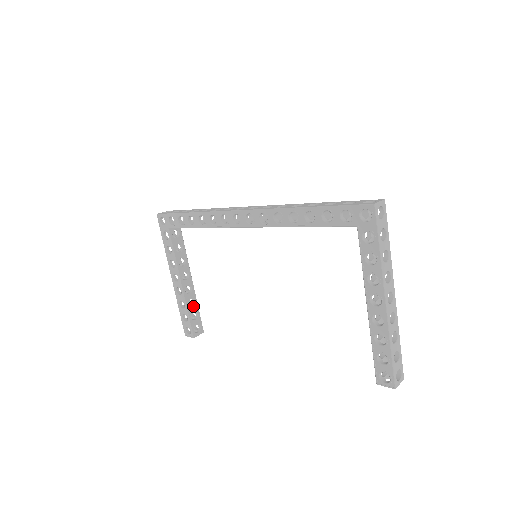
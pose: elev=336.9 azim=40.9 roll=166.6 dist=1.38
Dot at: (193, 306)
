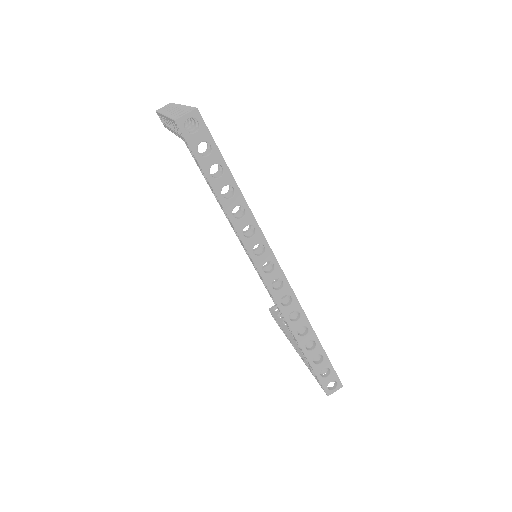
Dot at: occluded
